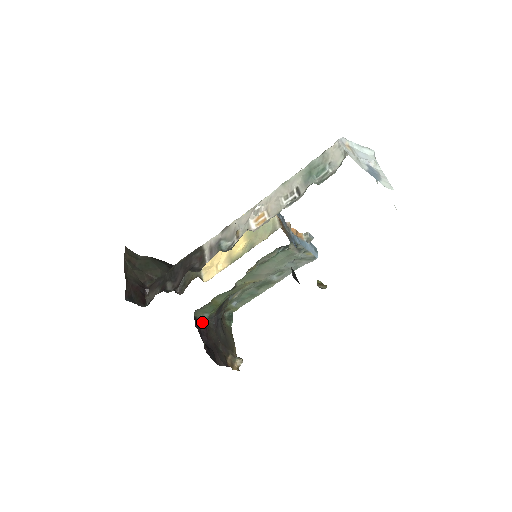
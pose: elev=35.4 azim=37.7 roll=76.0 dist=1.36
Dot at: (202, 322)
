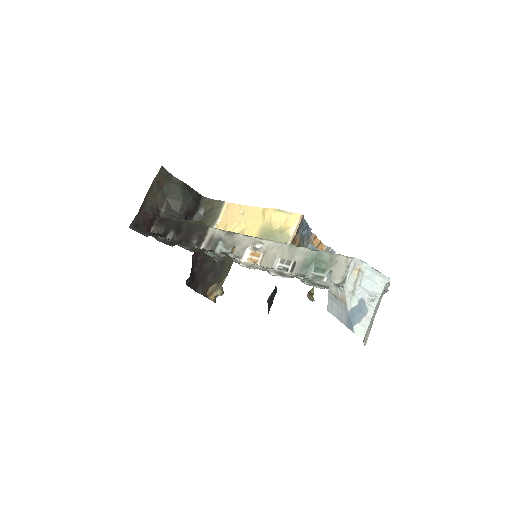
Dot at: occluded
